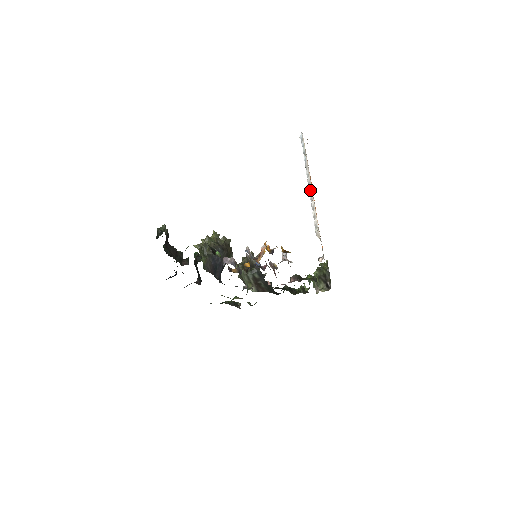
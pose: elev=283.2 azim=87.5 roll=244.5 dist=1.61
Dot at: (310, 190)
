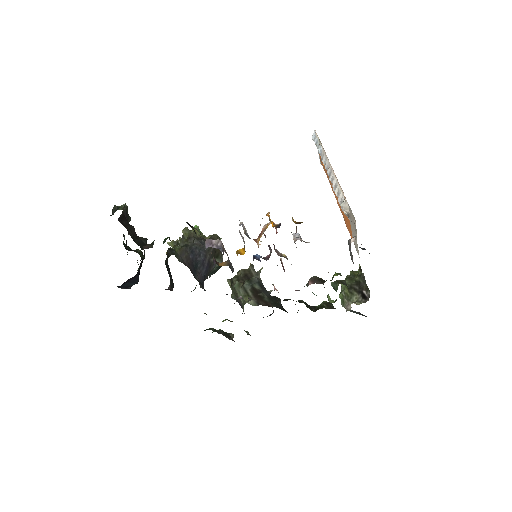
Dot at: (329, 172)
